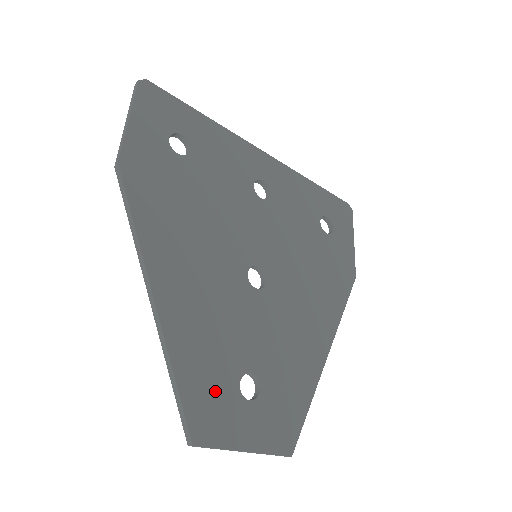
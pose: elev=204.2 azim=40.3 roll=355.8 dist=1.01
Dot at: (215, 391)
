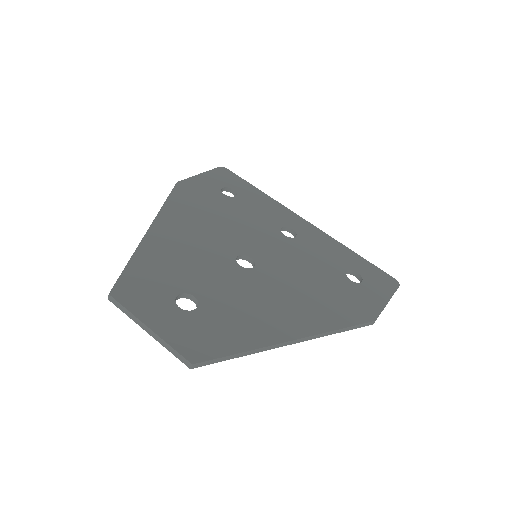
Dot at: (153, 285)
